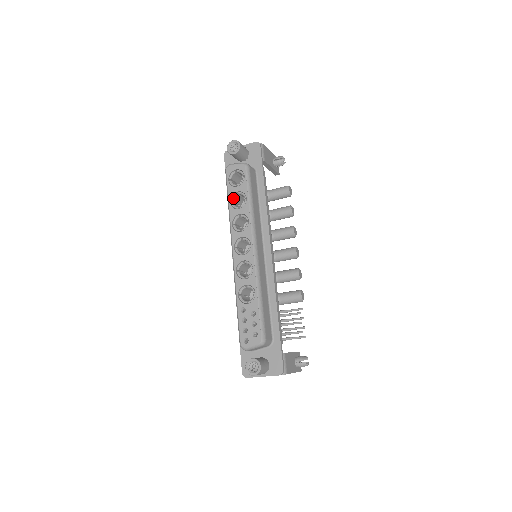
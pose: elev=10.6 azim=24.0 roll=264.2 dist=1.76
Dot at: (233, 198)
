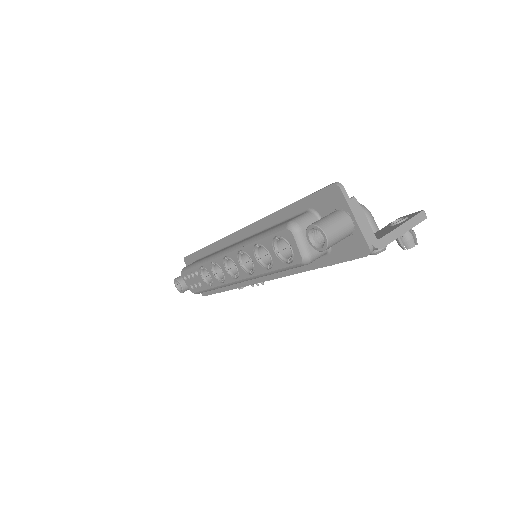
Dot at: occluded
